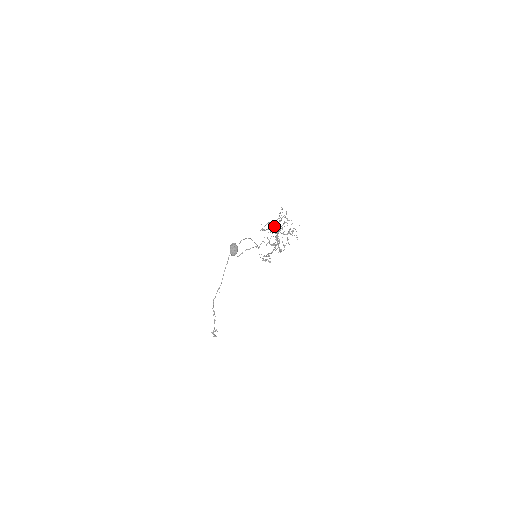
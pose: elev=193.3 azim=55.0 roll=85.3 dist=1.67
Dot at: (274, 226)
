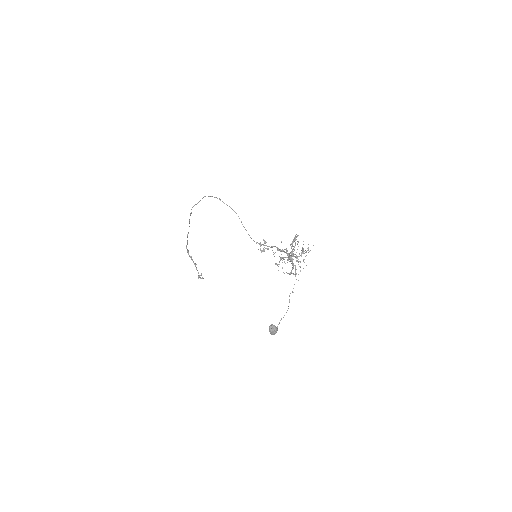
Dot at: (295, 269)
